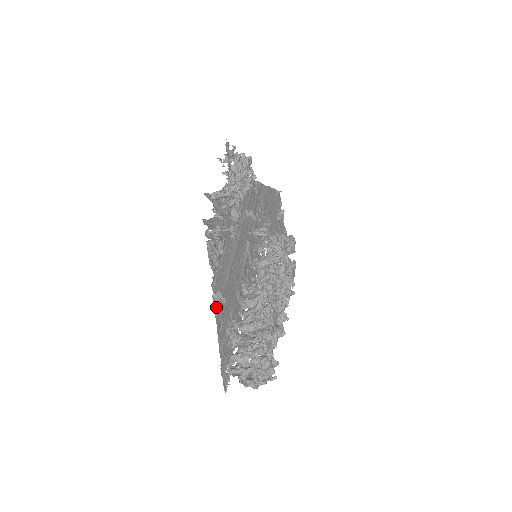
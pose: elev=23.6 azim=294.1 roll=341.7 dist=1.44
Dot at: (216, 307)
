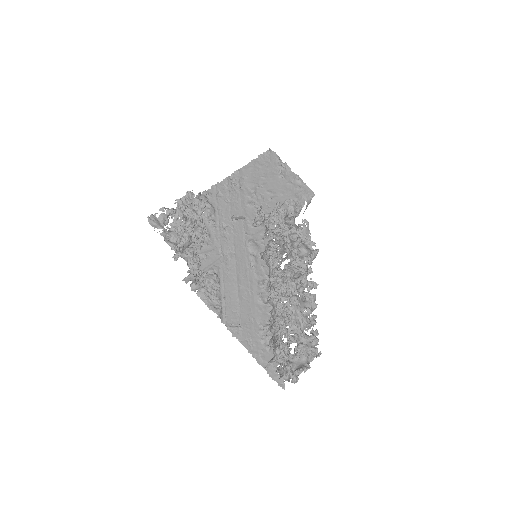
Dot at: (237, 334)
